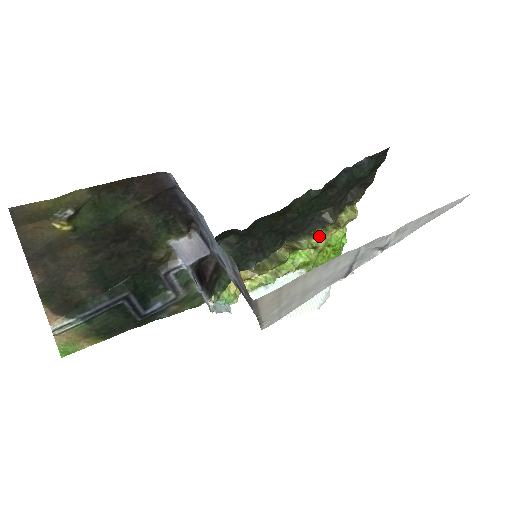
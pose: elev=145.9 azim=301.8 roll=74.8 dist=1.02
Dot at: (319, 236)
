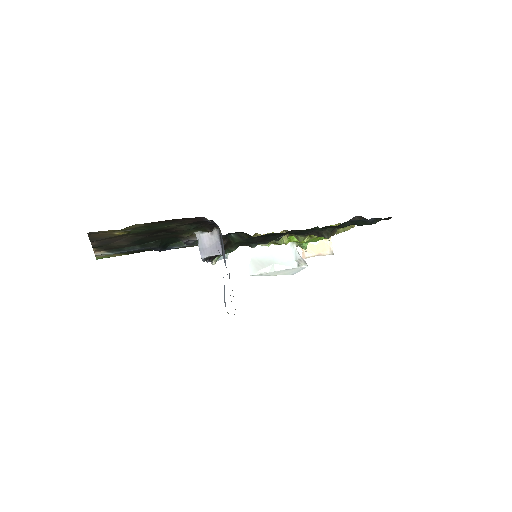
Dot at: occluded
